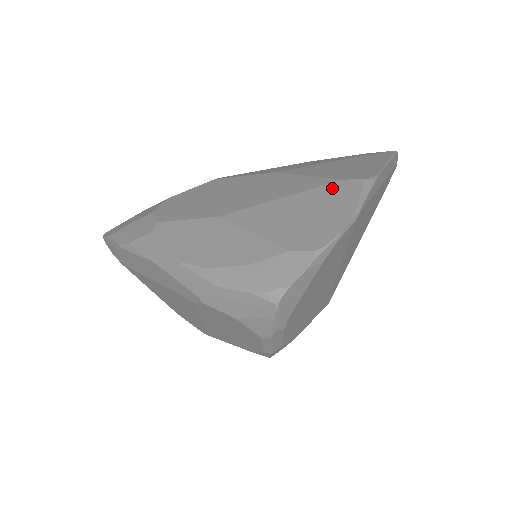
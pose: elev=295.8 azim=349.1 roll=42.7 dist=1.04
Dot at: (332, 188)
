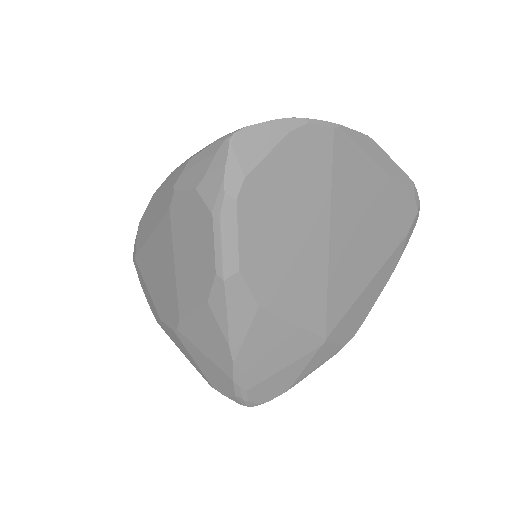
Dot at: occluded
